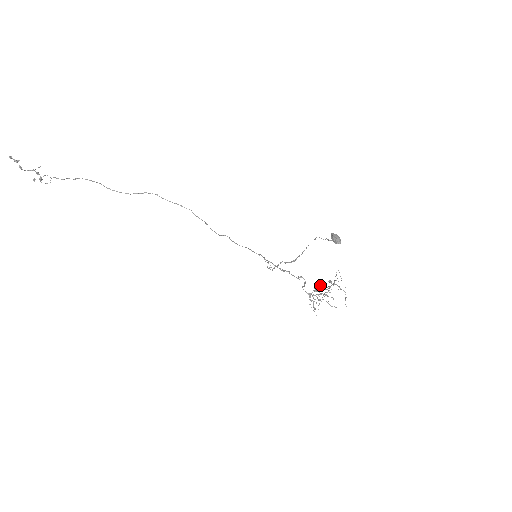
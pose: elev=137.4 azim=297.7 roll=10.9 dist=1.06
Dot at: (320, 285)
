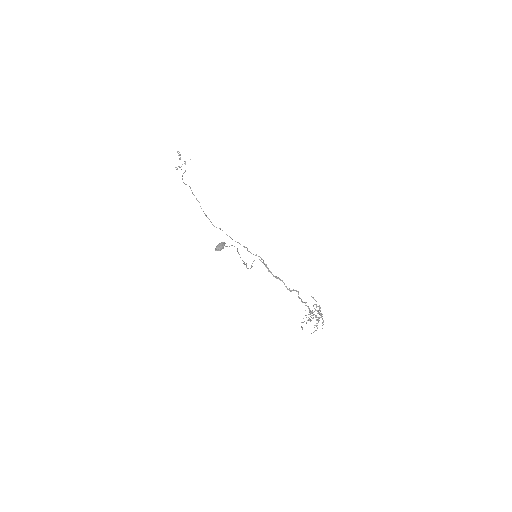
Dot at: occluded
